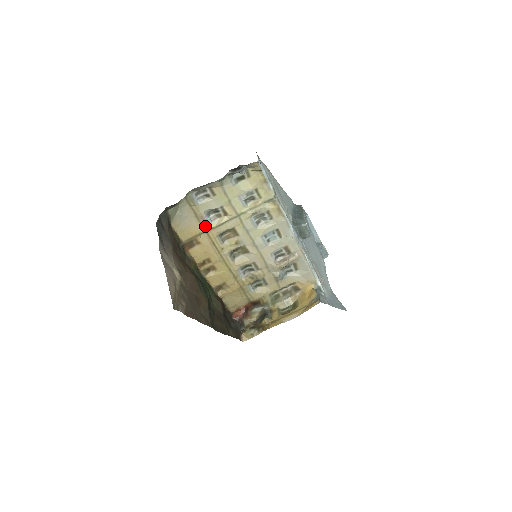
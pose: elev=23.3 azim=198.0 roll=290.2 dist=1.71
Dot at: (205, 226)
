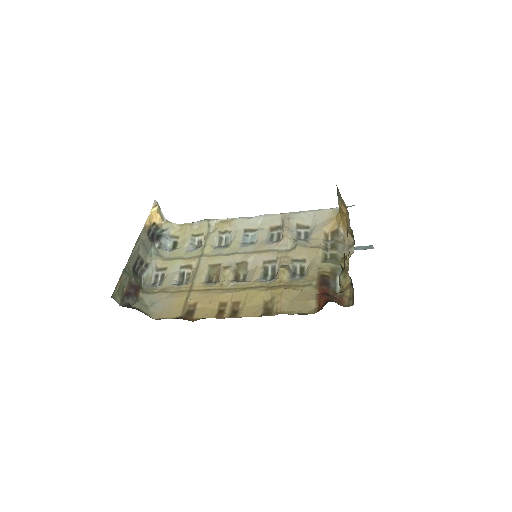
Dot at: (184, 290)
